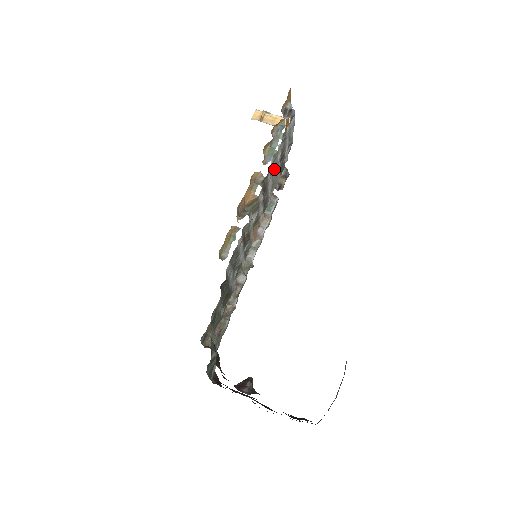
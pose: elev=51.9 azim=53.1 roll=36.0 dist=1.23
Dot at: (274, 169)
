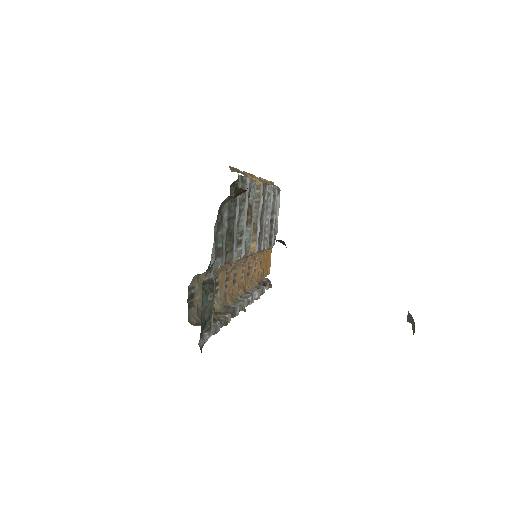
Dot at: (267, 211)
